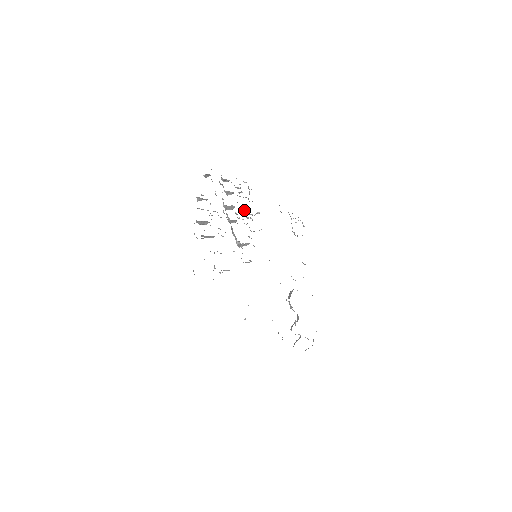
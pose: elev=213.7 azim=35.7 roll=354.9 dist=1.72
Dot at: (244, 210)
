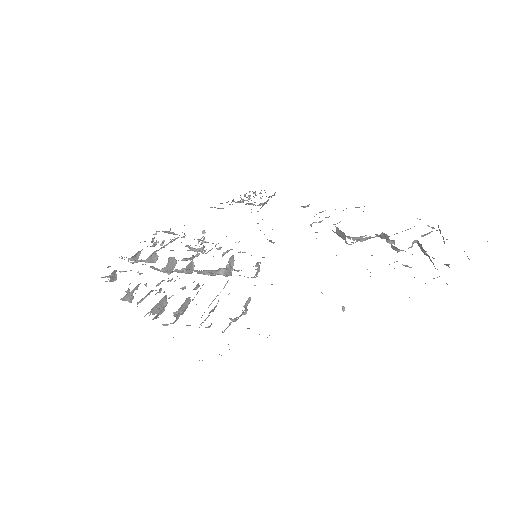
Dot at: occluded
